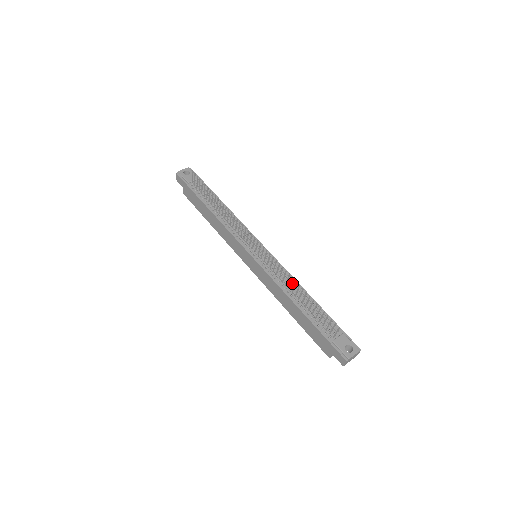
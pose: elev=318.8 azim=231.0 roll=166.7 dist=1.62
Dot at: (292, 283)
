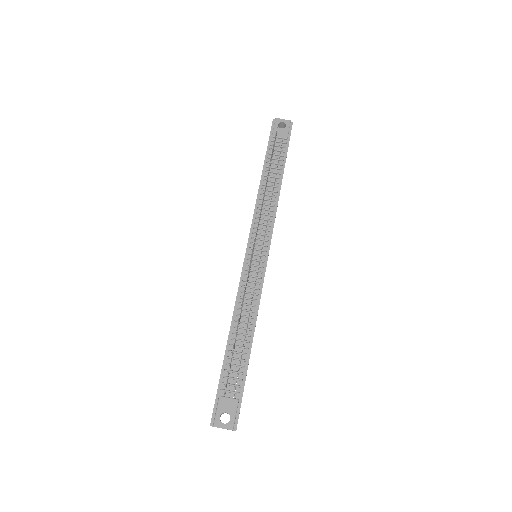
Dot at: (250, 310)
